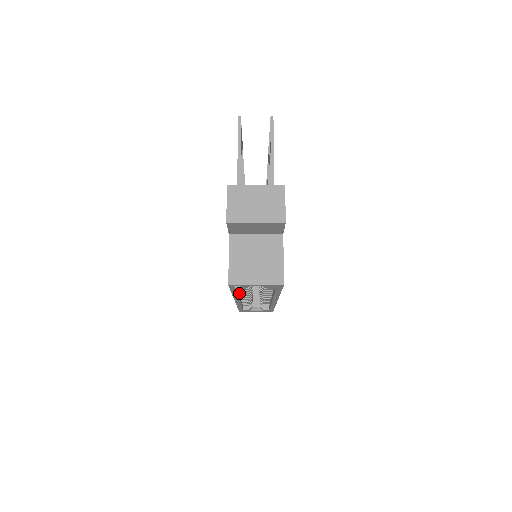
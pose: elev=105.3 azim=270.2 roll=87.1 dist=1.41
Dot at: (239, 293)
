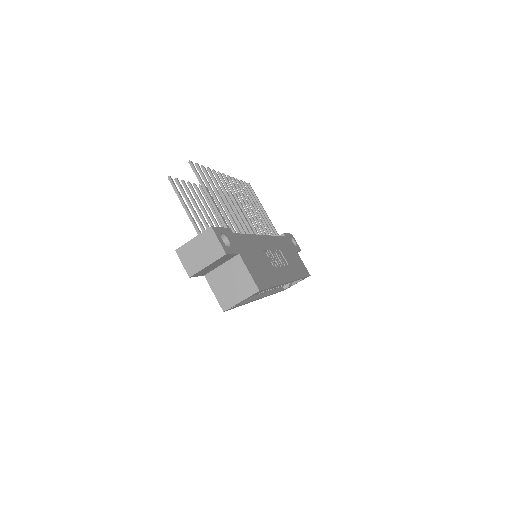
Dot at: (254, 295)
